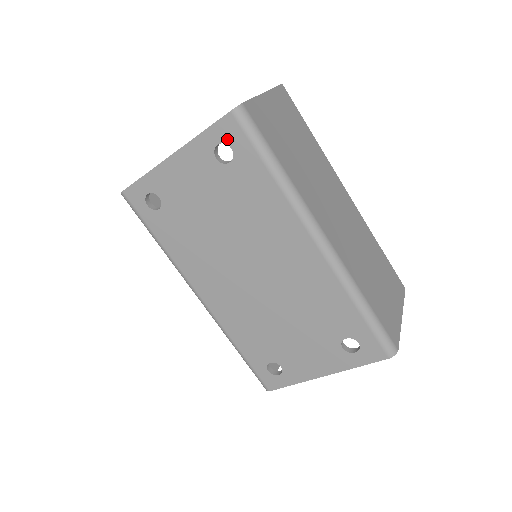
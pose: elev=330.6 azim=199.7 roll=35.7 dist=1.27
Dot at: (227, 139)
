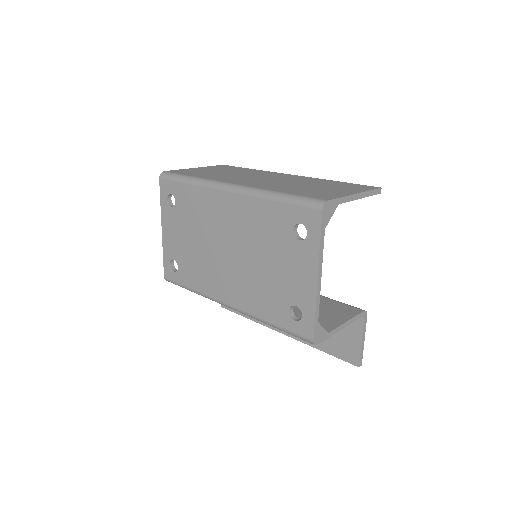
Dot at: (167, 192)
